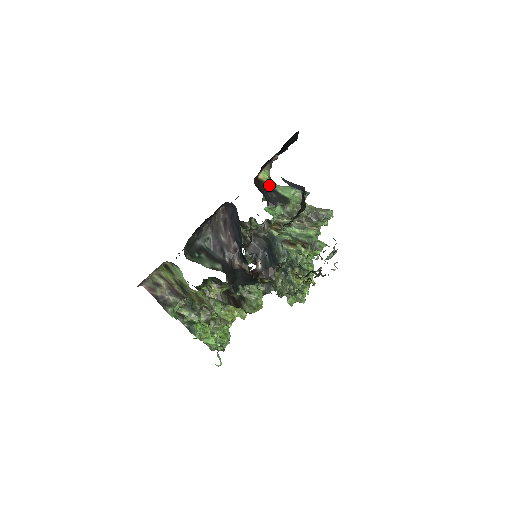
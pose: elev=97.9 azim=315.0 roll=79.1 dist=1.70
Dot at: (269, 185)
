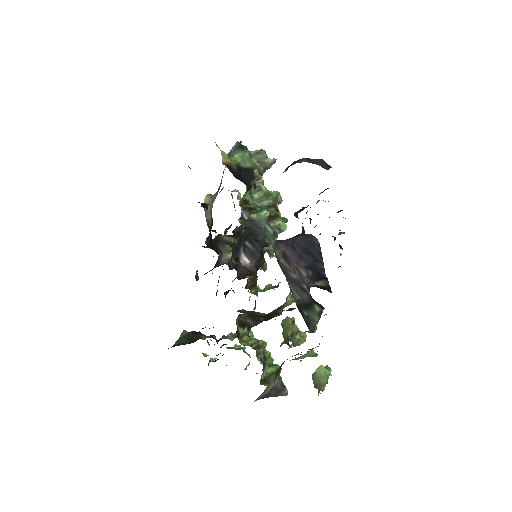
Dot at: (236, 165)
